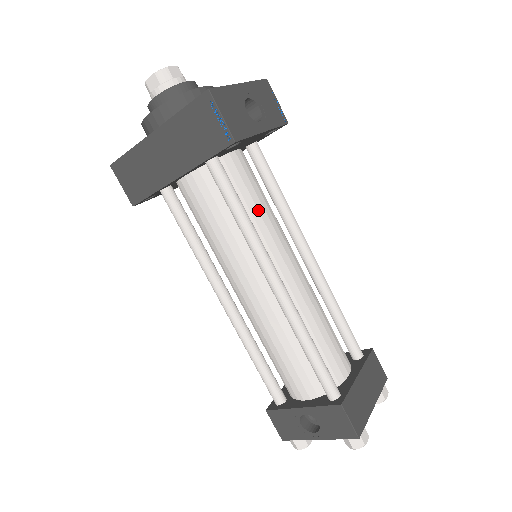
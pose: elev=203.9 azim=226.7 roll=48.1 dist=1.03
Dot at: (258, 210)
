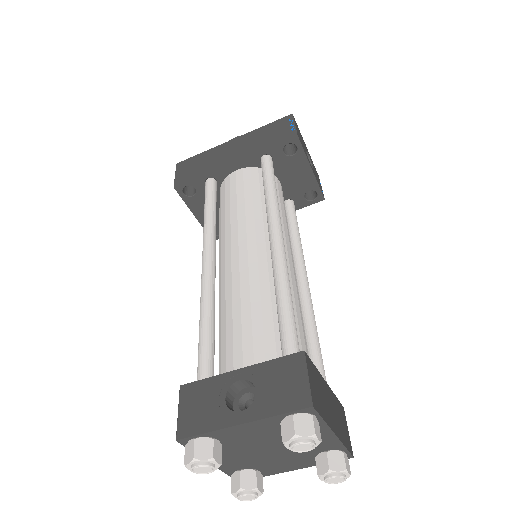
Dot at: (281, 211)
